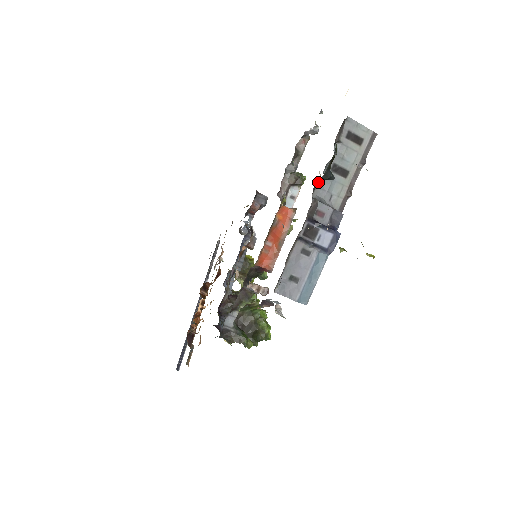
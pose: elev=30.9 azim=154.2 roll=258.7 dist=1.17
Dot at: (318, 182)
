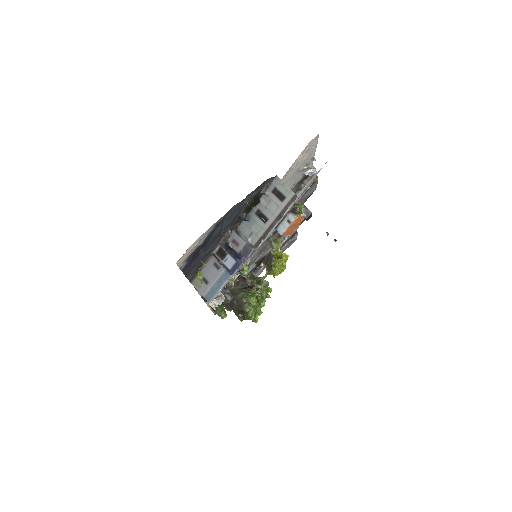
Dot at: occluded
